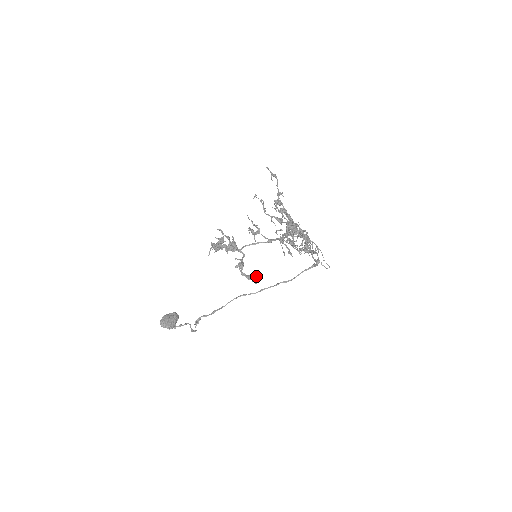
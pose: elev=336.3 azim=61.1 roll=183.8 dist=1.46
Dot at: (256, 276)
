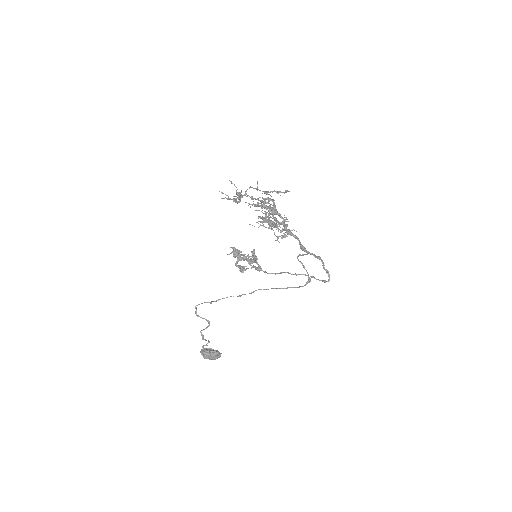
Dot at: (246, 269)
